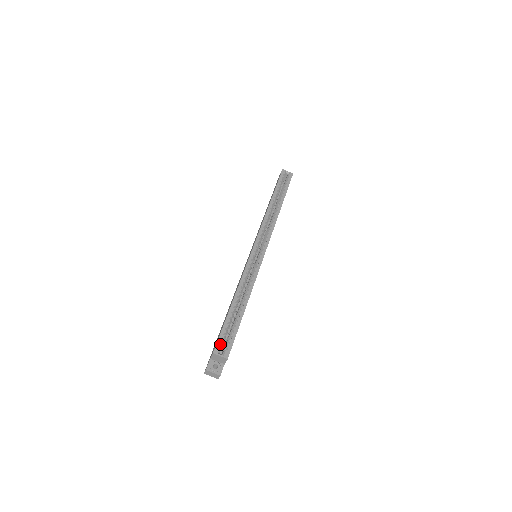
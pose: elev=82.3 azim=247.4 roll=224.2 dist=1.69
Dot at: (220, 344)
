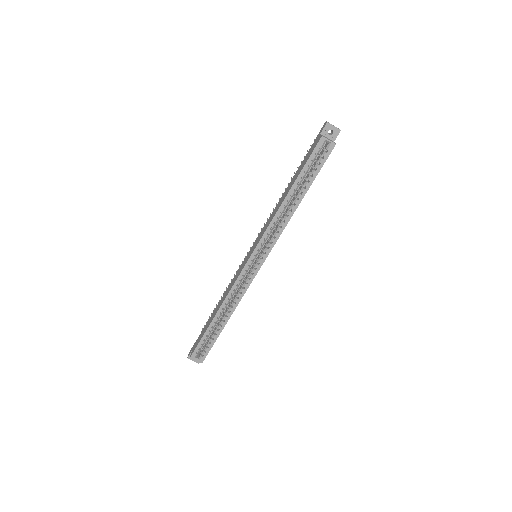
Dot at: (197, 352)
